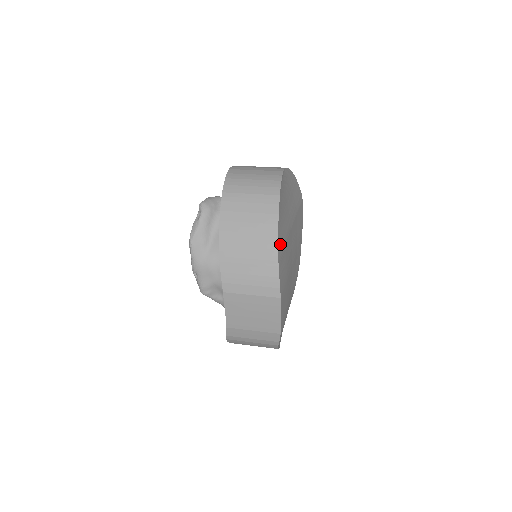
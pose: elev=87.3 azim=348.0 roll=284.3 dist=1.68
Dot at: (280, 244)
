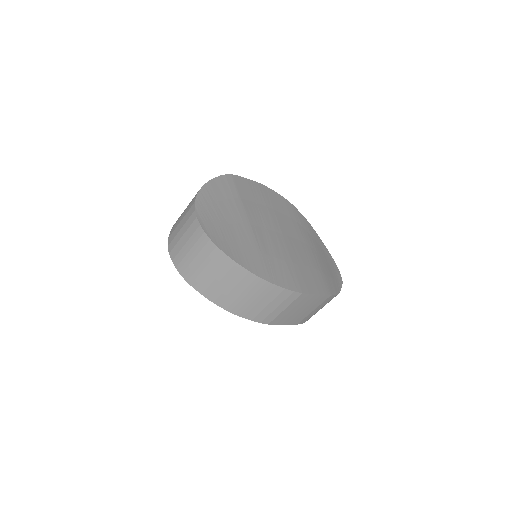
Dot at: (258, 269)
